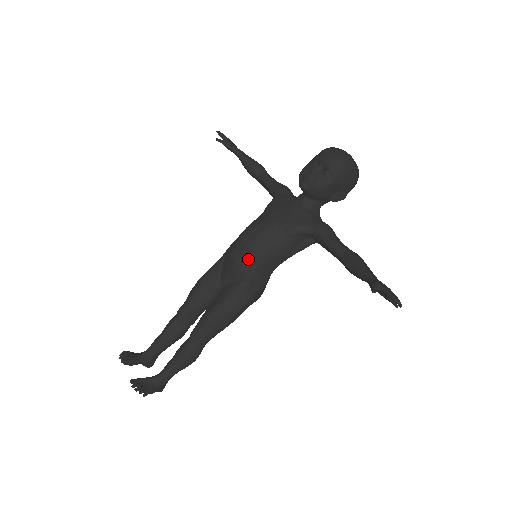
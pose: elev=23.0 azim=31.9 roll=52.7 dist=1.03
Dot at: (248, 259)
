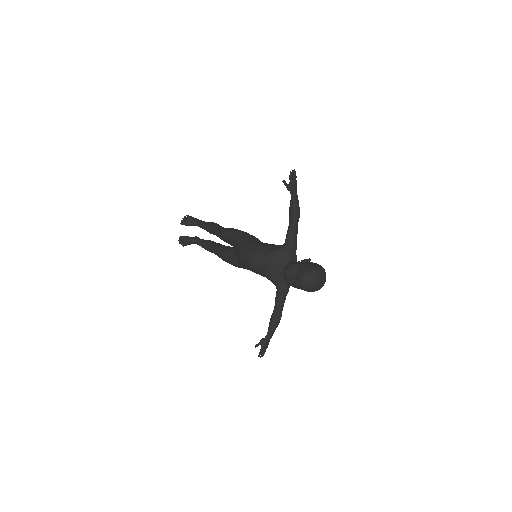
Dot at: (243, 264)
